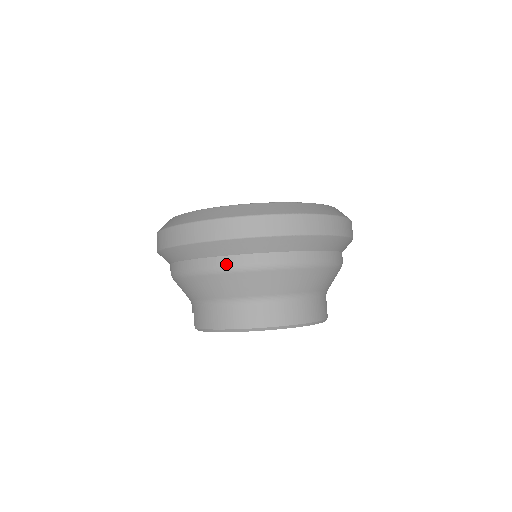
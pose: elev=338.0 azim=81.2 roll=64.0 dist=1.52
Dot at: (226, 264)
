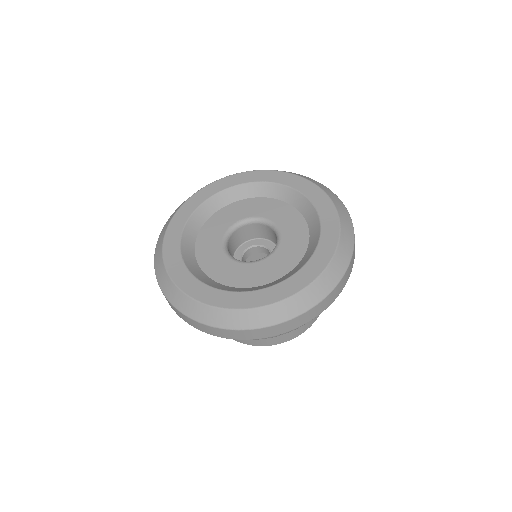
Dot at: occluded
